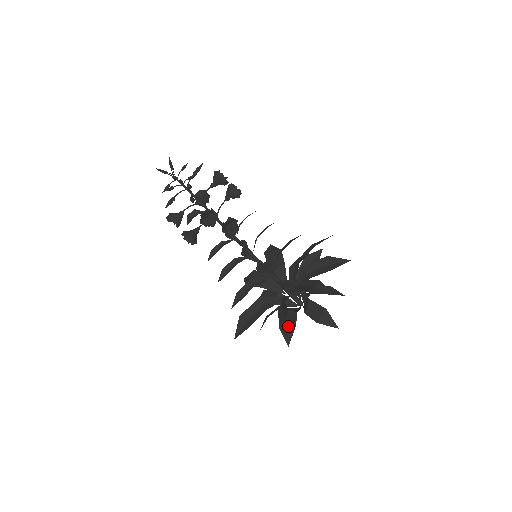
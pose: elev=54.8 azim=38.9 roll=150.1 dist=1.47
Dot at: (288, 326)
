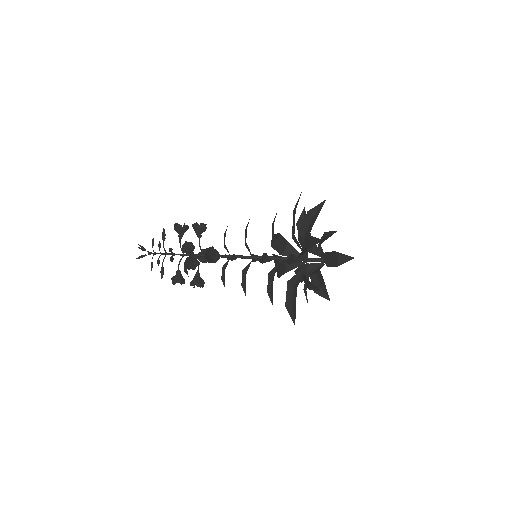
Dot at: (314, 288)
